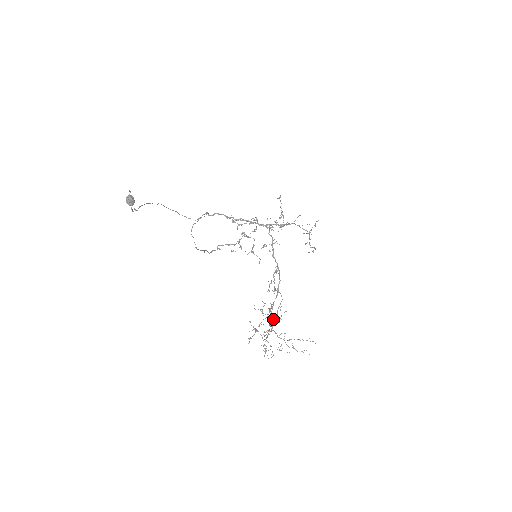
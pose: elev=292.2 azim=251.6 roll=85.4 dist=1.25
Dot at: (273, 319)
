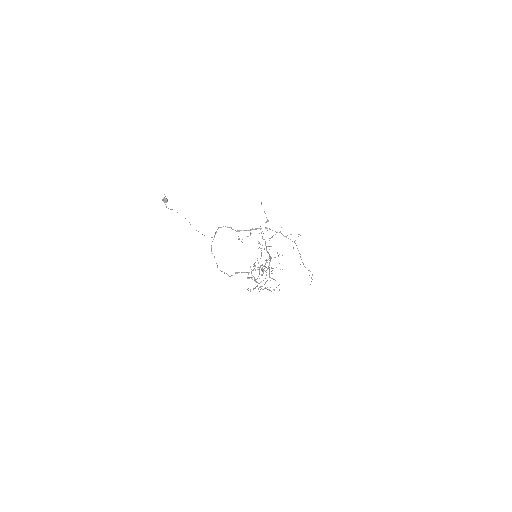
Dot at: occluded
